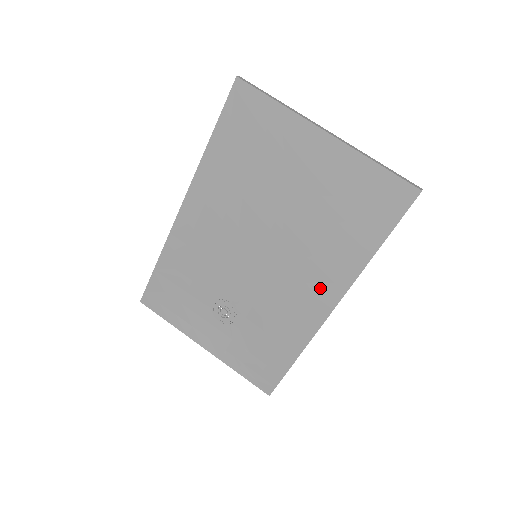
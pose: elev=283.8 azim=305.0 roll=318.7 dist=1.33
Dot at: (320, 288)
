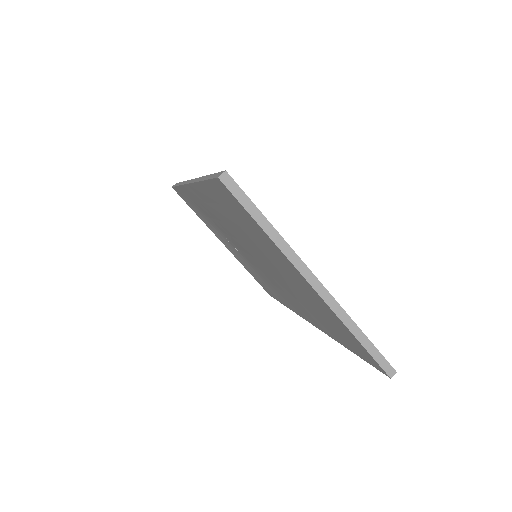
Dot at: (303, 312)
